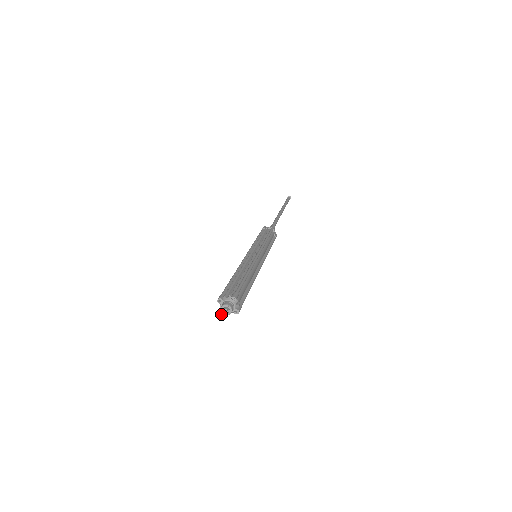
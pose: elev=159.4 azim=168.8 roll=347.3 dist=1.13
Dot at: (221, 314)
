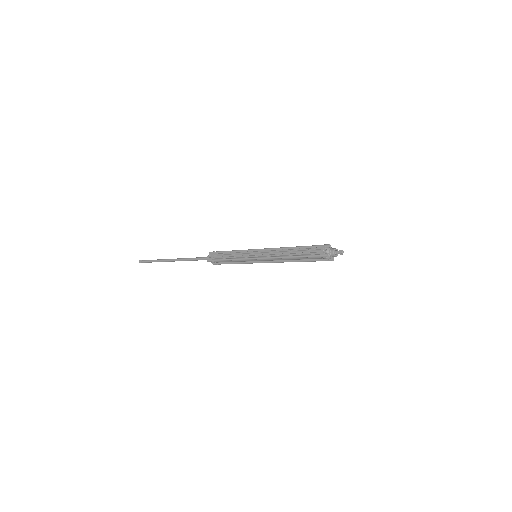
Dot at: occluded
